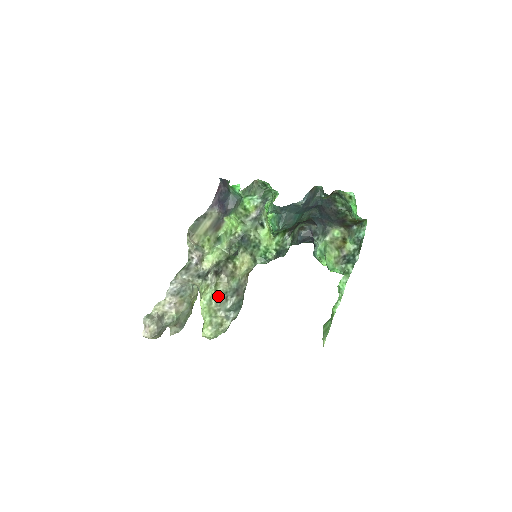
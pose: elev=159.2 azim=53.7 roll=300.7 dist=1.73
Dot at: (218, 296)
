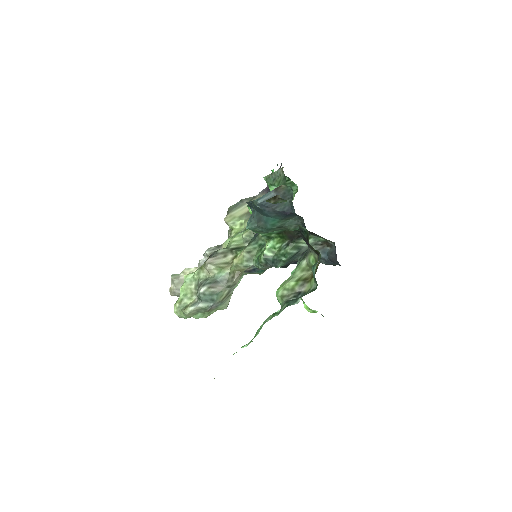
Dot at: (198, 280)
